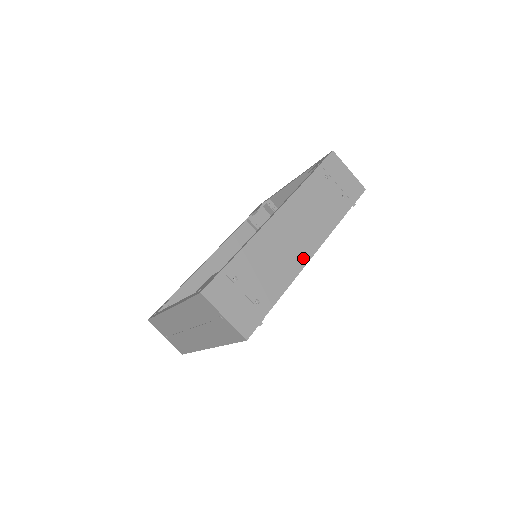
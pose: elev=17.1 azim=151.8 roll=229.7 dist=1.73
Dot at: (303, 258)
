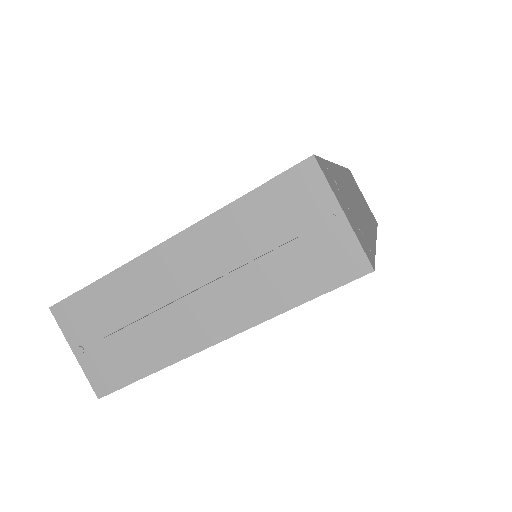
Dot at: (372, 232)
